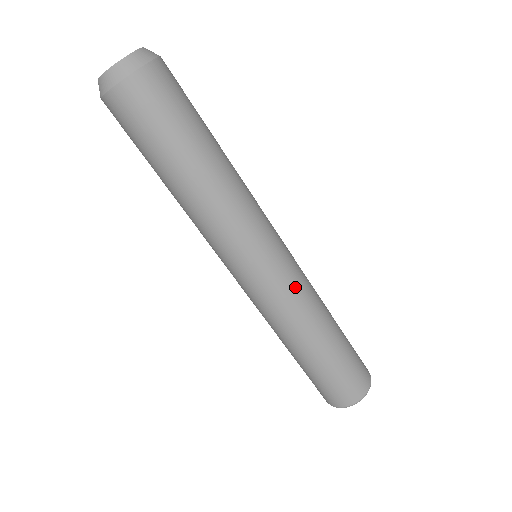
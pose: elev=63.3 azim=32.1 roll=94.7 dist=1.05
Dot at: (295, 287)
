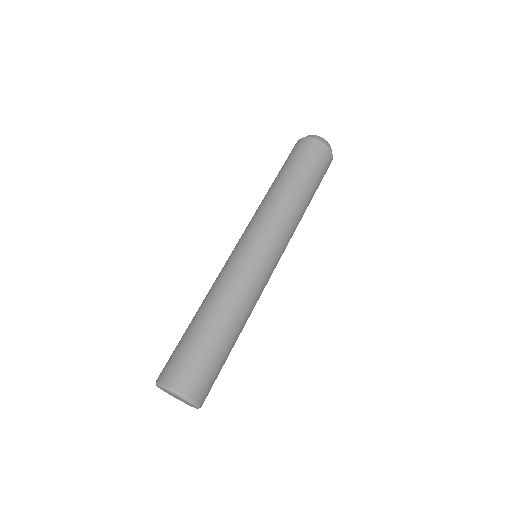
Dot at: (245, 272)
